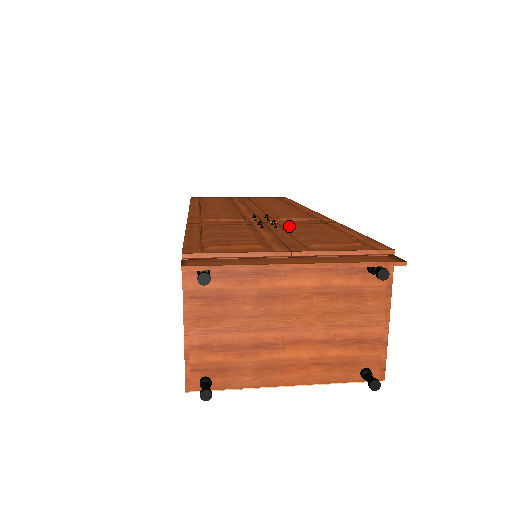
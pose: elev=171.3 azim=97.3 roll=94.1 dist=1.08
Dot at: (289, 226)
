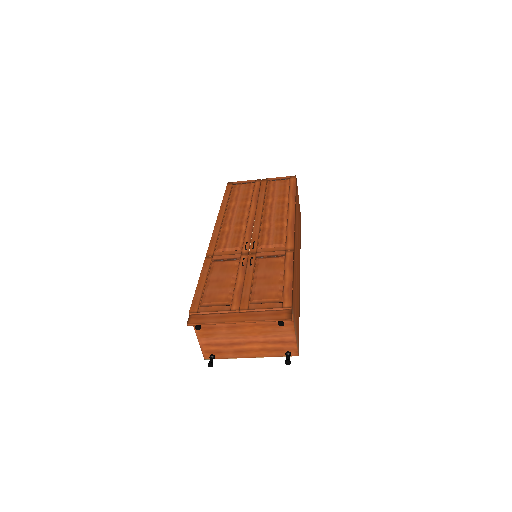
Dot at: (258, 264)
